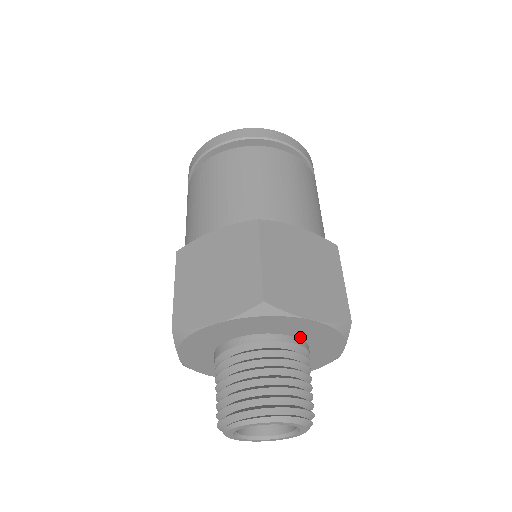
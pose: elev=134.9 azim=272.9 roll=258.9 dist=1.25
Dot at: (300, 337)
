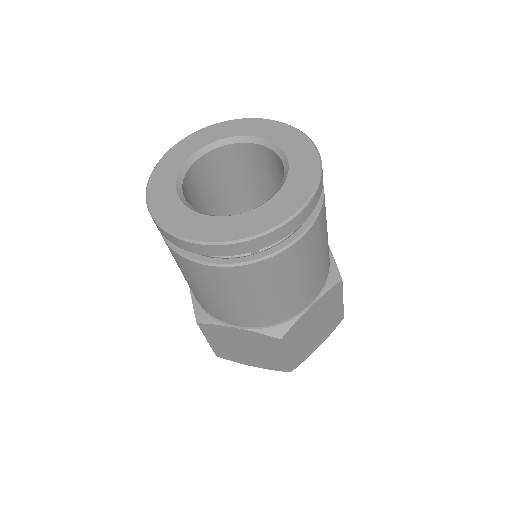
Dot at: occluded
